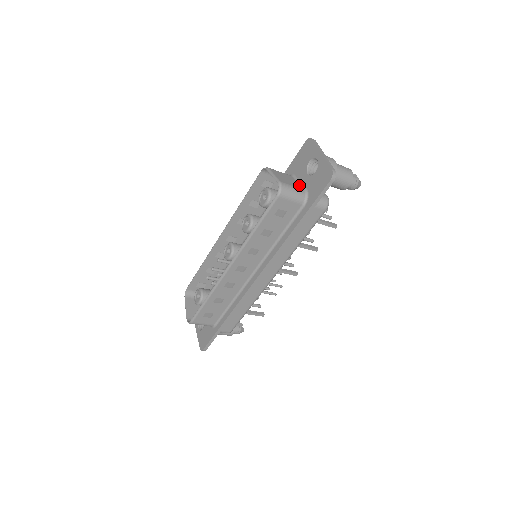
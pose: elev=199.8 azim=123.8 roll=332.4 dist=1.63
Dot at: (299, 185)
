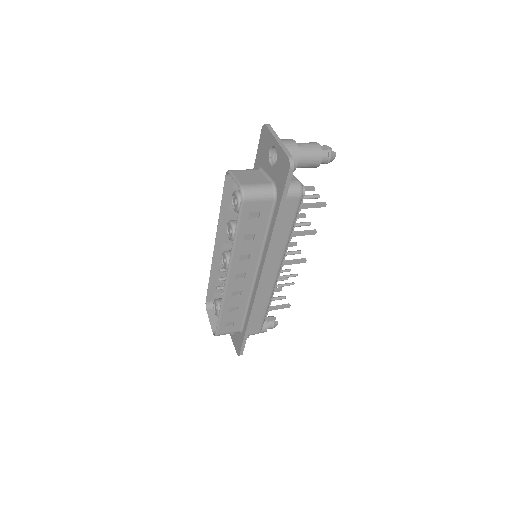
Dot at: (266, 179)
